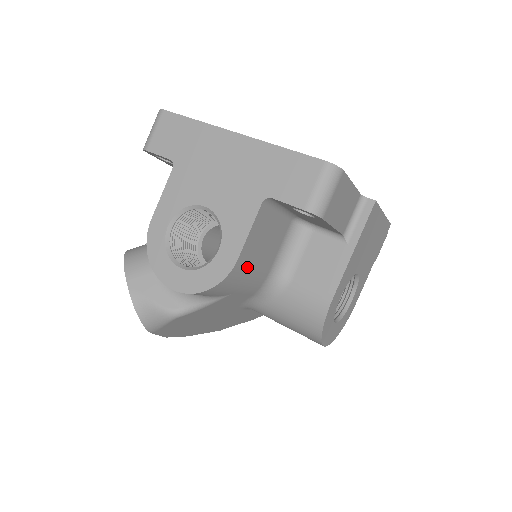
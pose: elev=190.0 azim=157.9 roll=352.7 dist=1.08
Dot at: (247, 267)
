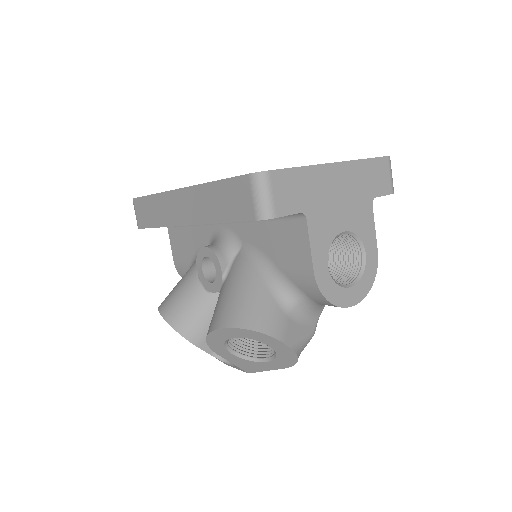
Dot at: occluded
